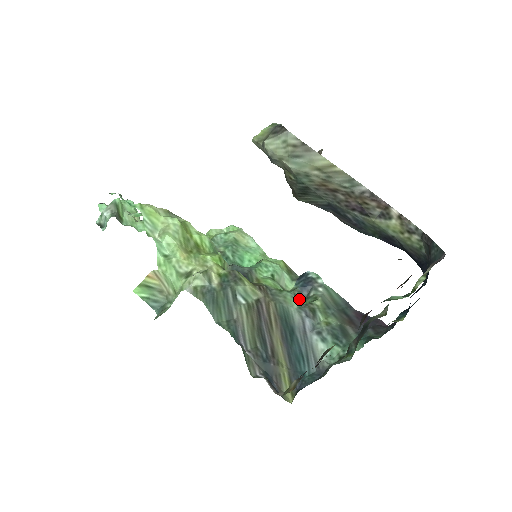
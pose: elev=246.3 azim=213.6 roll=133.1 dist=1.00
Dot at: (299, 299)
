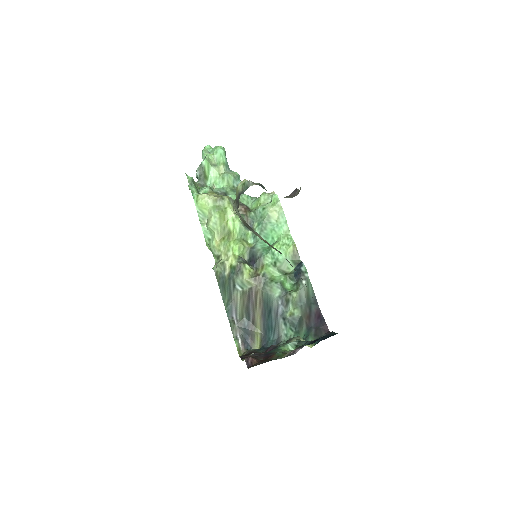
Dot at: (292, 281)
